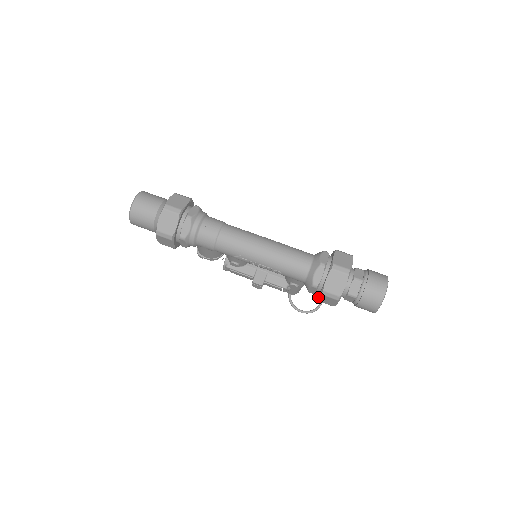
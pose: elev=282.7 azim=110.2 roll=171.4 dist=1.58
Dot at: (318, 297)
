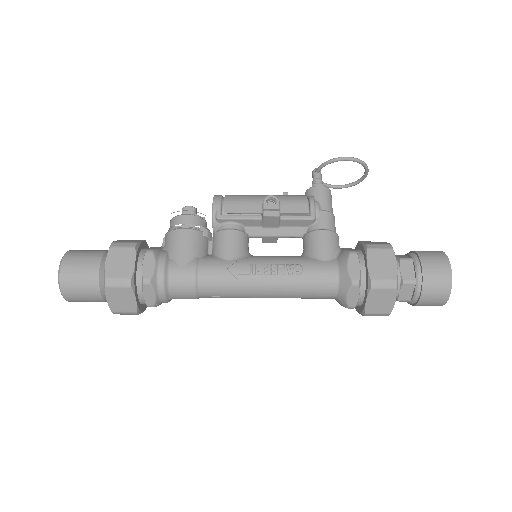
Dot at: occluded
